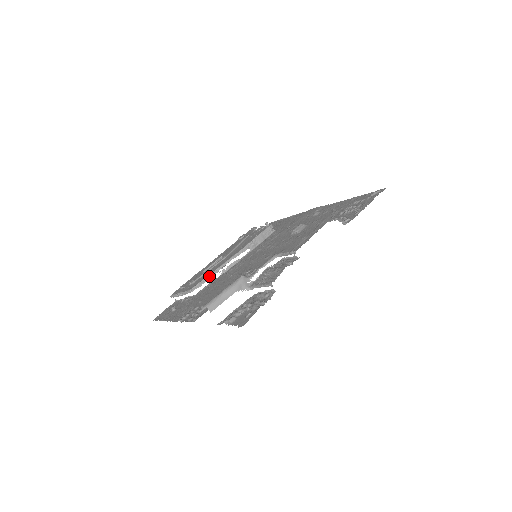
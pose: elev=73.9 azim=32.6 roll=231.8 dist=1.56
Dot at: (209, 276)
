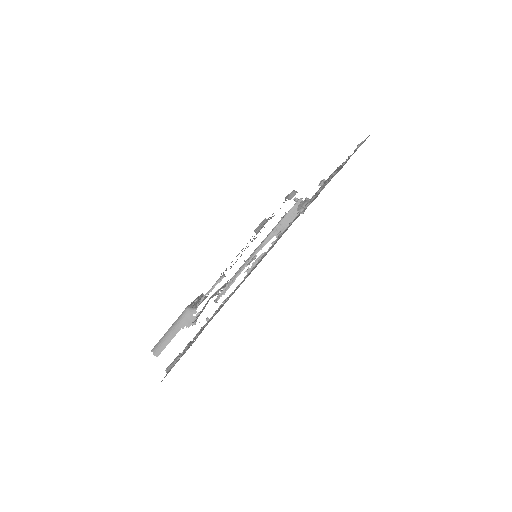
Dot at: (232, 280)
